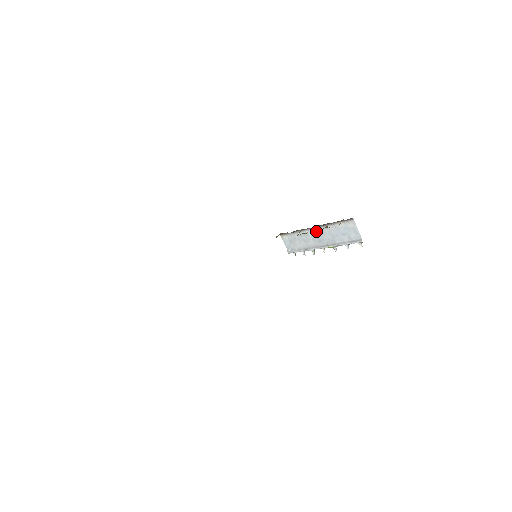
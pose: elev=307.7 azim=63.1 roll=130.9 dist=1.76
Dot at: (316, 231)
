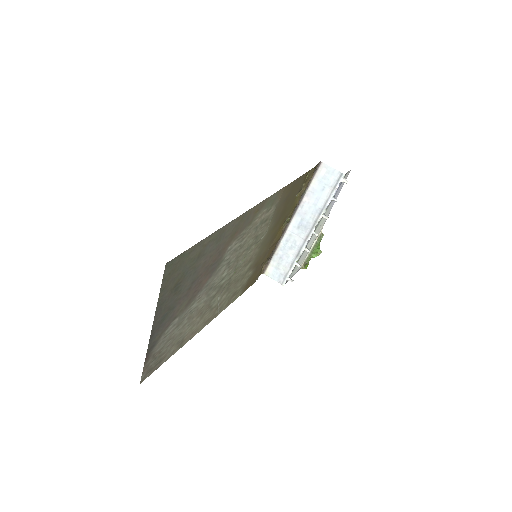
Dot at: (296, 221)
